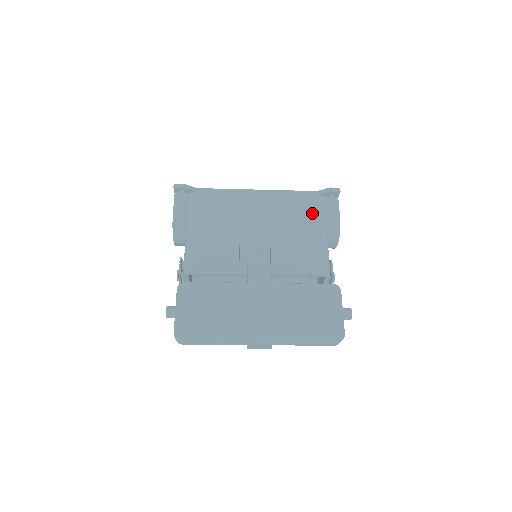
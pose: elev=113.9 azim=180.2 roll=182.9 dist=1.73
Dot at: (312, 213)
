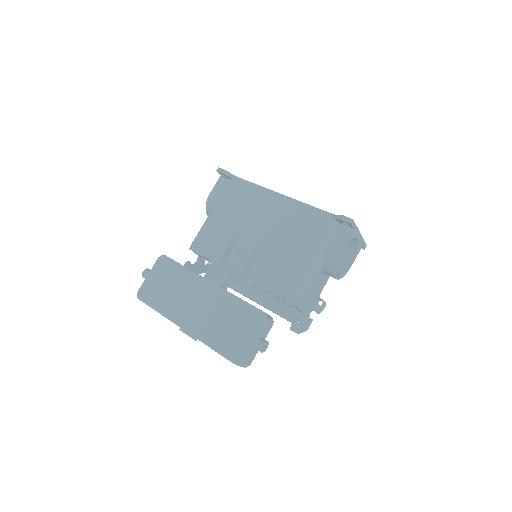
Dot at: (315, 235)
